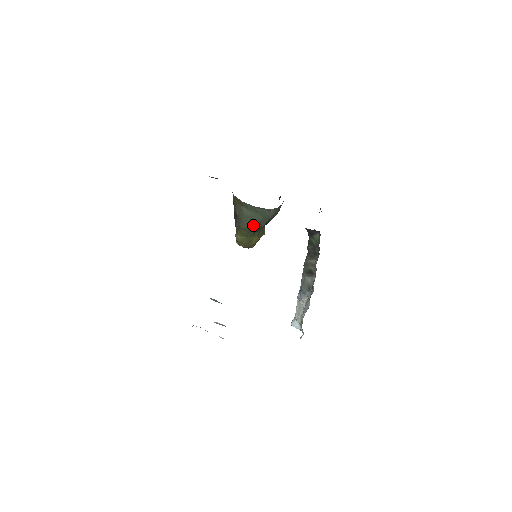
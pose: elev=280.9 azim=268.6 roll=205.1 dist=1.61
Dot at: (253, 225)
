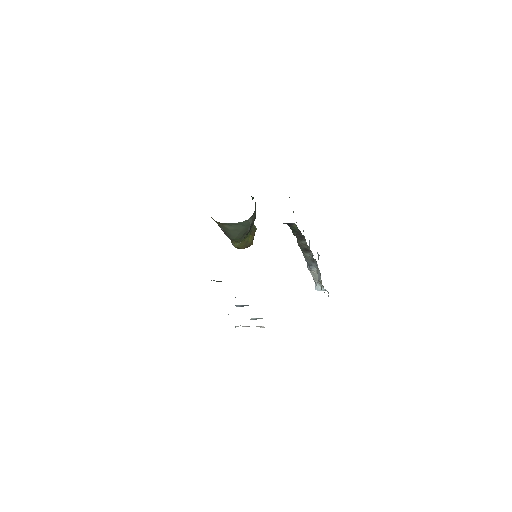
Dot at: (241, 234)
